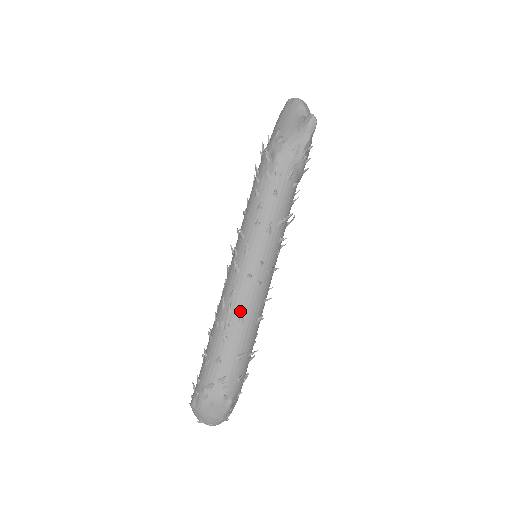
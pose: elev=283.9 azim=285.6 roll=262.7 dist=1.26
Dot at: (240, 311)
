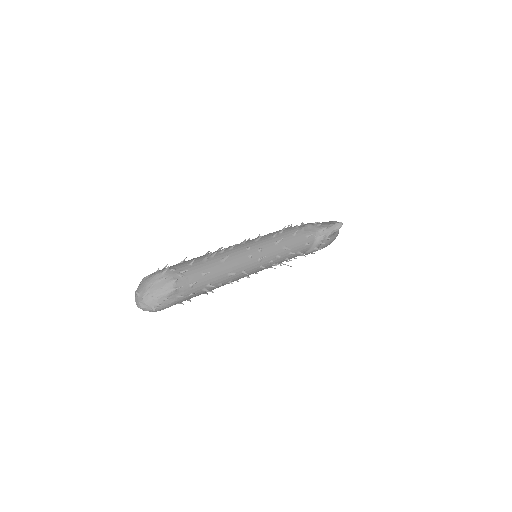
Dot at: (227, 256)
